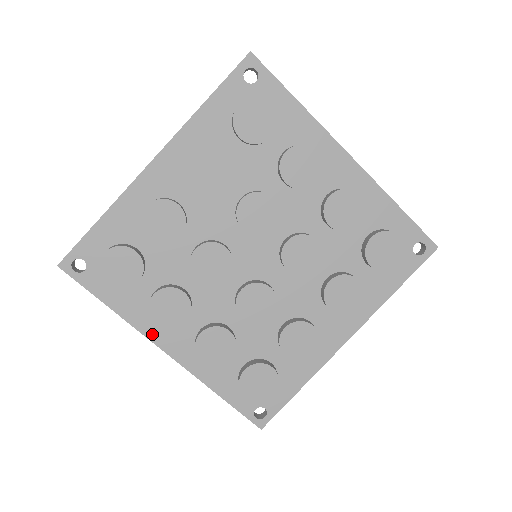
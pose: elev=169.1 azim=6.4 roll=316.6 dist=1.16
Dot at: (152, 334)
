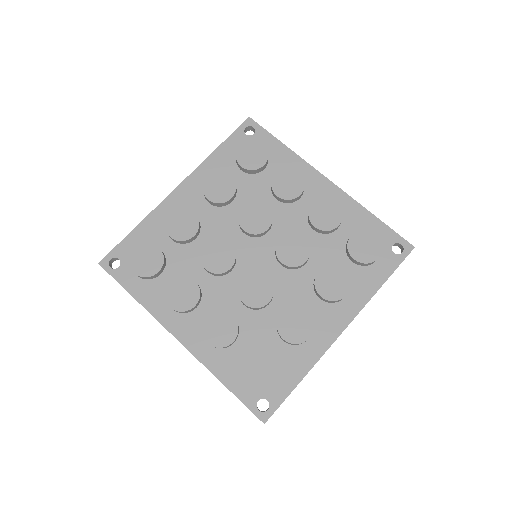
Dot at: (167, 322)
